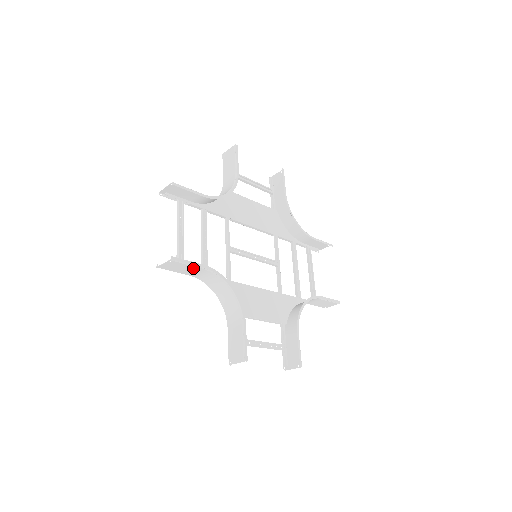
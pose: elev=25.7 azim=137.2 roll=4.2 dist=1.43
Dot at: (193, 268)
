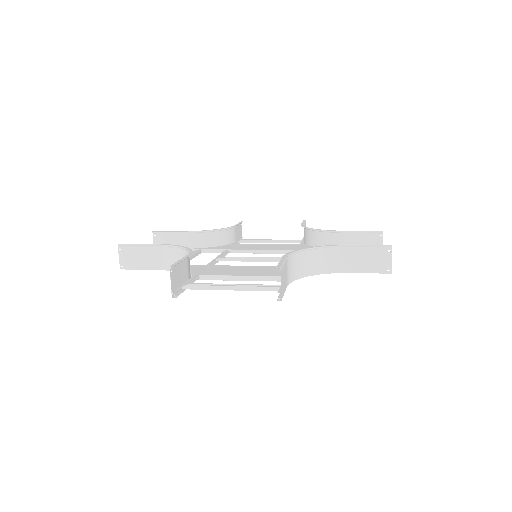
Dot at: (147, 252)
